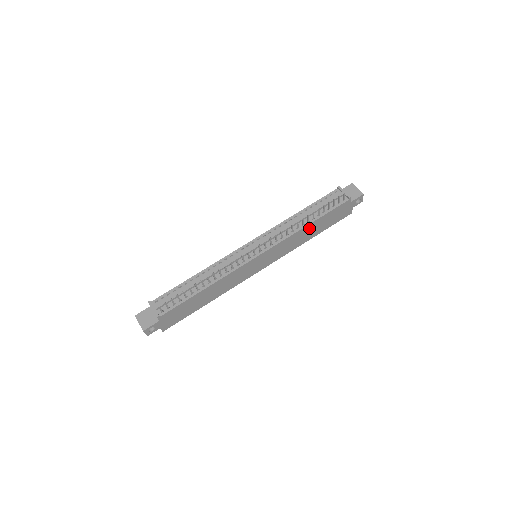
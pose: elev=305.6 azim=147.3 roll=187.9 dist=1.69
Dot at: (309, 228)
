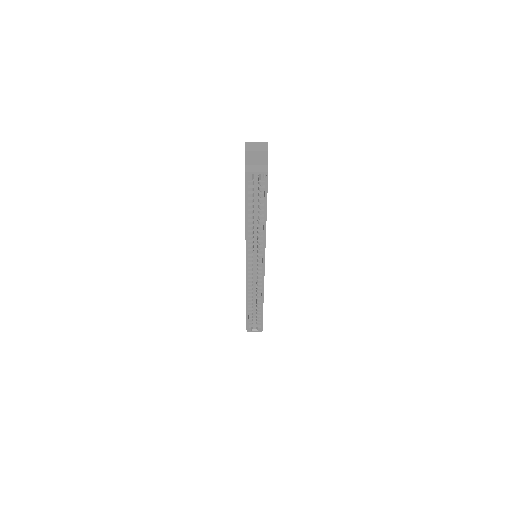
Dot at: occluded
